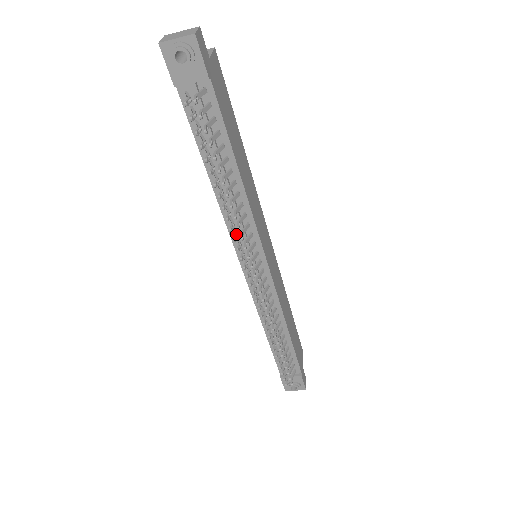
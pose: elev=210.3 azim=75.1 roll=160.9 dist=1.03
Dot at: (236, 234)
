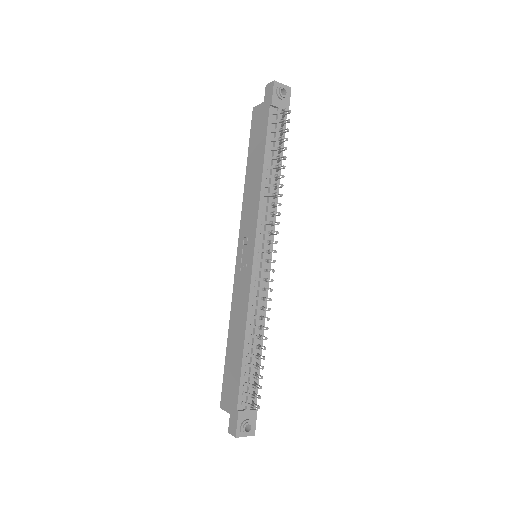
Dot at: (273, 212)
